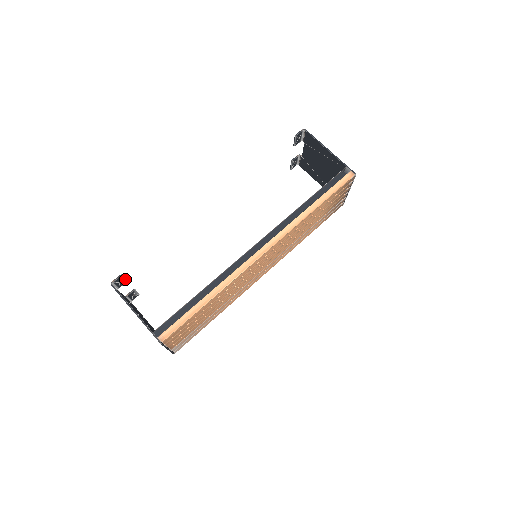
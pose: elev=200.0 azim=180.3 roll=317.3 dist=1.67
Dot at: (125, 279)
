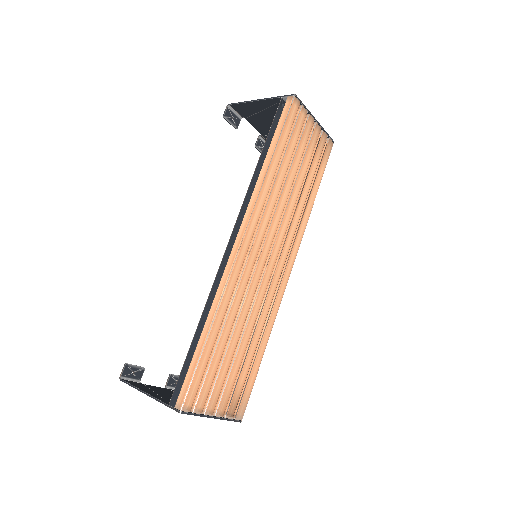
Dot at: (138, 367)
